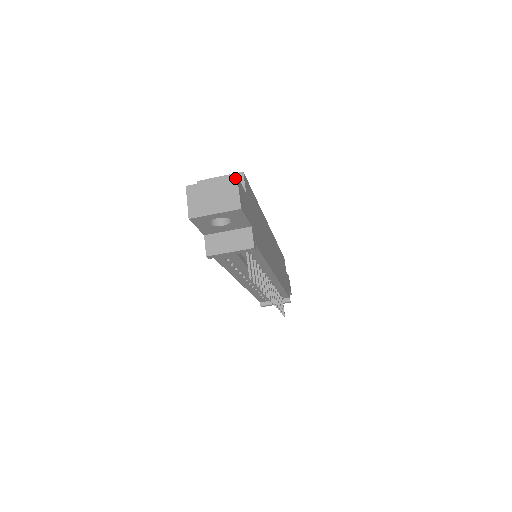
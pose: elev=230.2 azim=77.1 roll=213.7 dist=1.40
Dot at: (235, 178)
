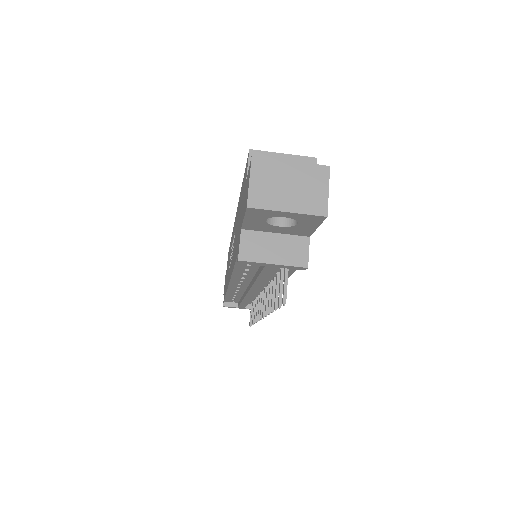
Dot at: (327, 169)
